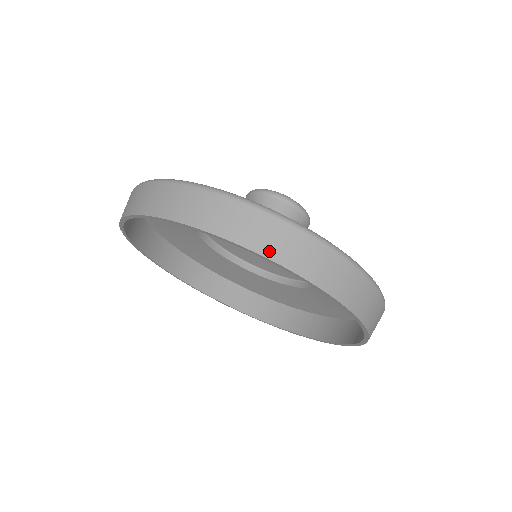
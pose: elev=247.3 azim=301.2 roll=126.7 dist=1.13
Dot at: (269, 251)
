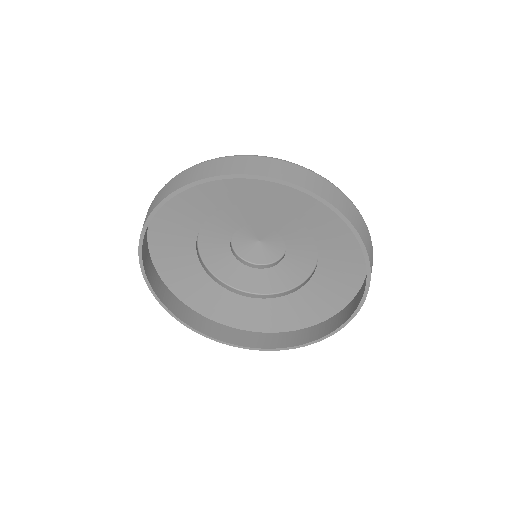
Dot at: (275, 175)
